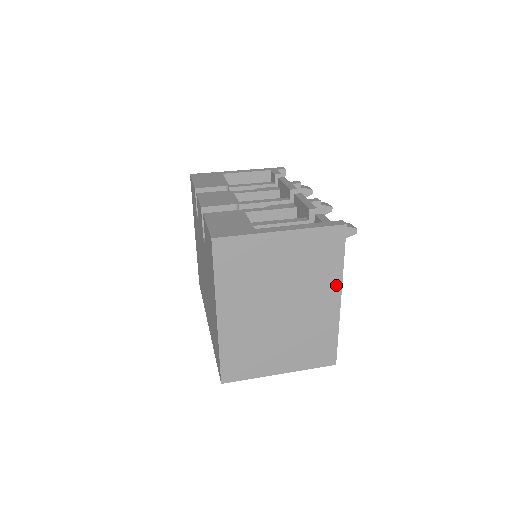
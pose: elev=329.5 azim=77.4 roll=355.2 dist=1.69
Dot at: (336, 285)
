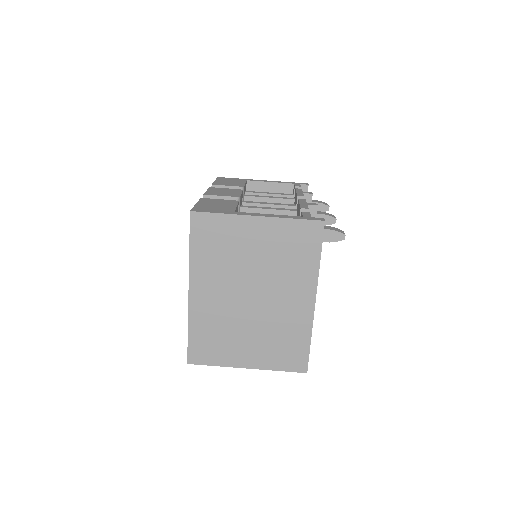
Dot at: (311, 284)
